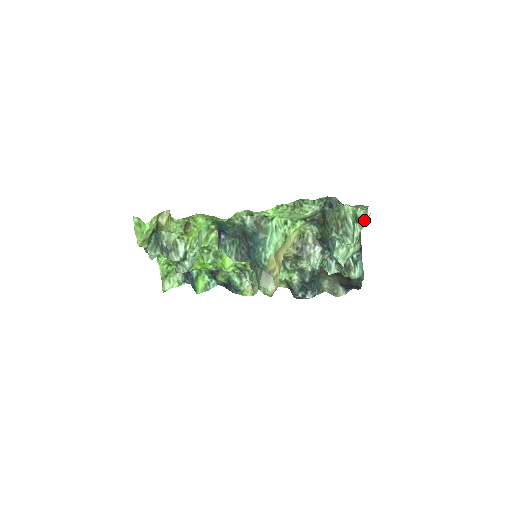
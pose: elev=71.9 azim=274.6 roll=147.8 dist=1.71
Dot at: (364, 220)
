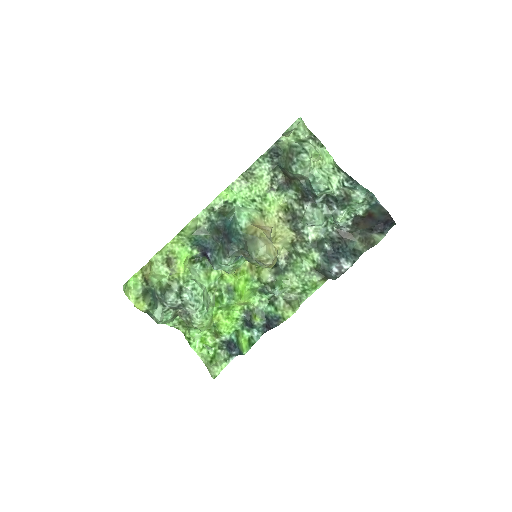
Dot at: (316, 142)
